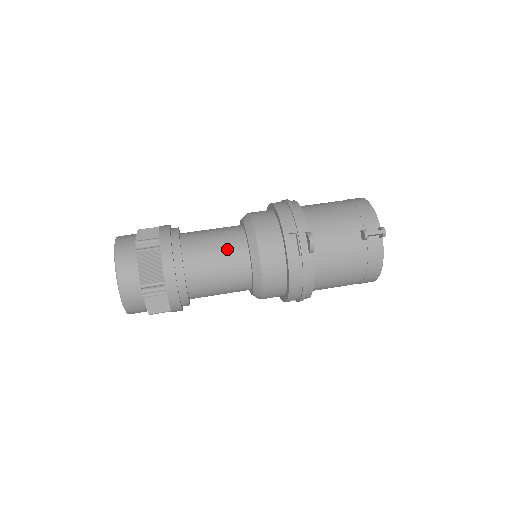
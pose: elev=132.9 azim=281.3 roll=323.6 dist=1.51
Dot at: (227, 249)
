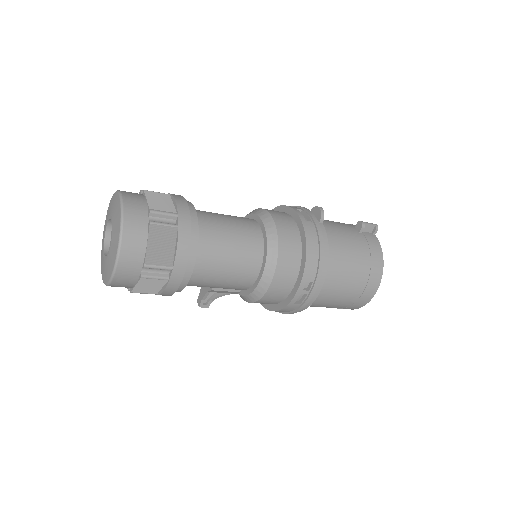
Dot at: (236, 218)
